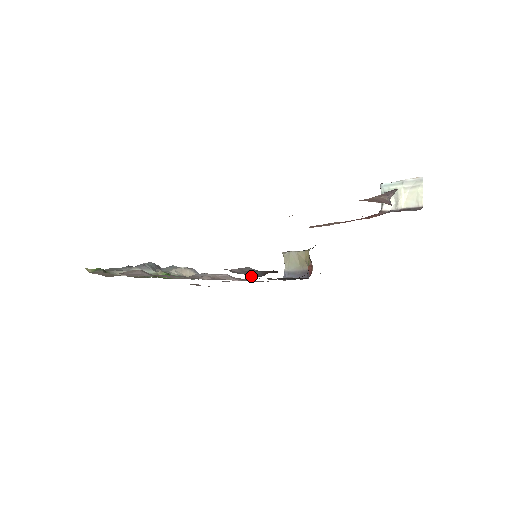
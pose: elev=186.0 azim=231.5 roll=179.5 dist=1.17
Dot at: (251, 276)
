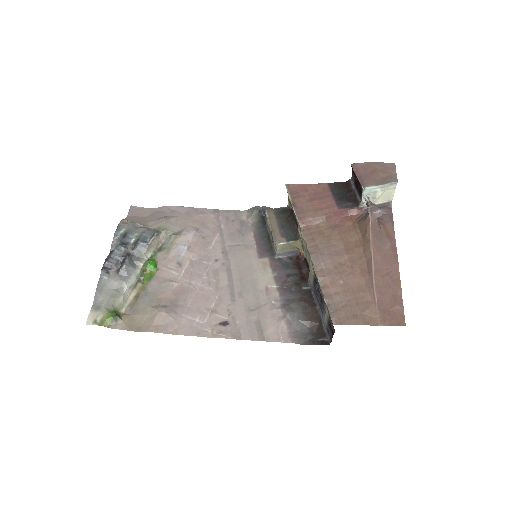
Dot at: (304, 332)
